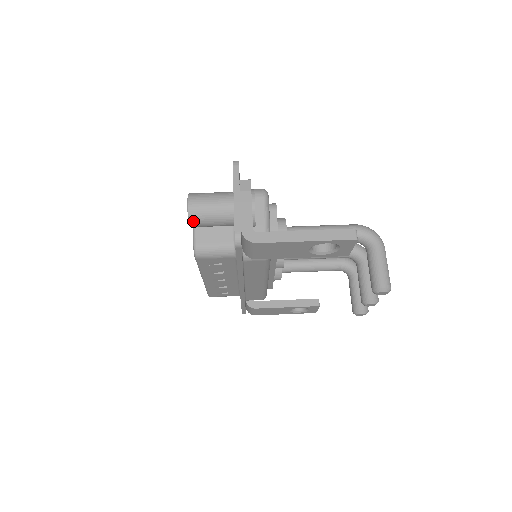
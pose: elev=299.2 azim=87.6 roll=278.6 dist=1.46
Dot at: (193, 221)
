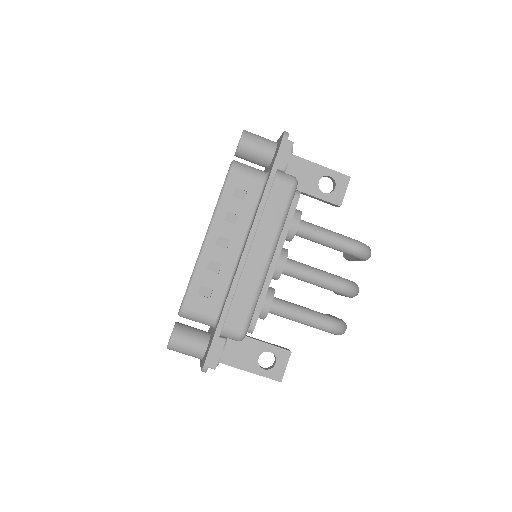
Dot at: occluded
